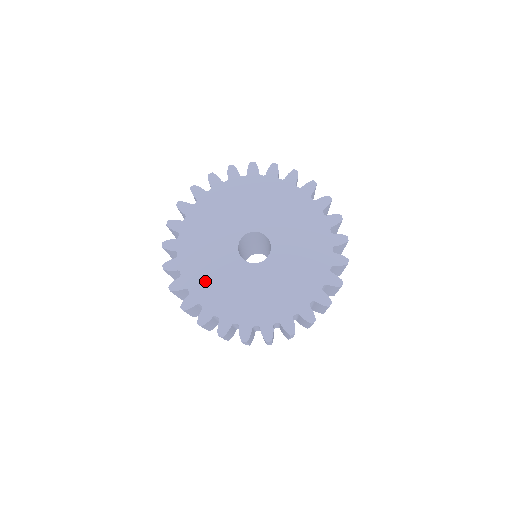
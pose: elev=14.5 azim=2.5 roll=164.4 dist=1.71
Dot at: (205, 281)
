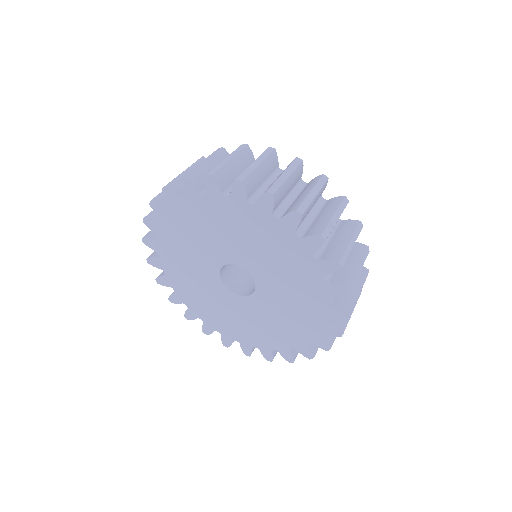
Dot at: (210, 312)
